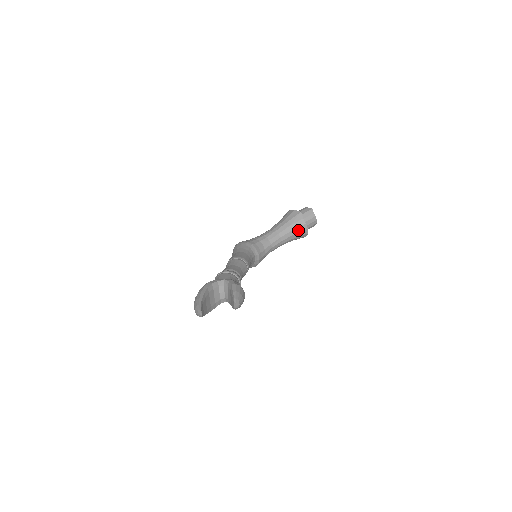
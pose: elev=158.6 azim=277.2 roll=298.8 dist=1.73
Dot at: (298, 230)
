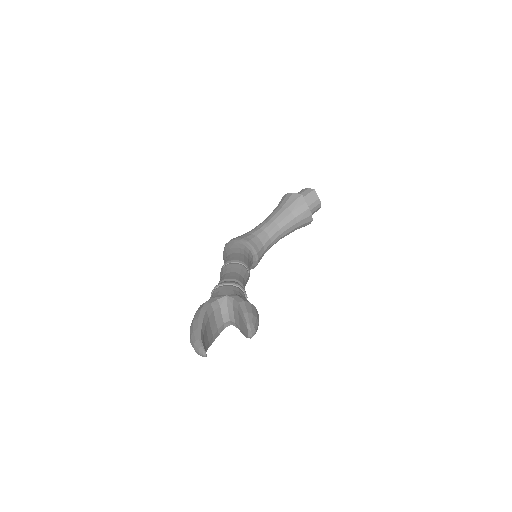
Dot at: (301, 217)
